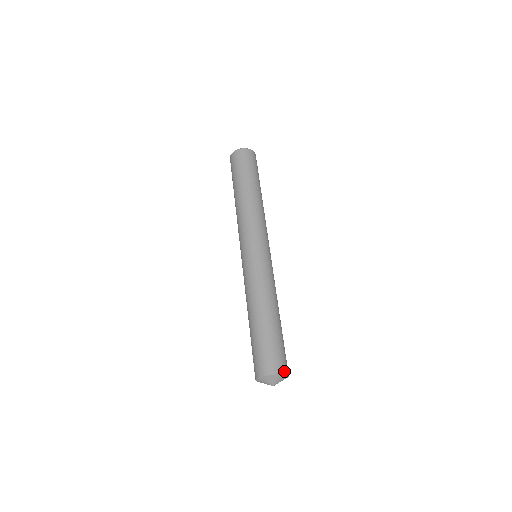
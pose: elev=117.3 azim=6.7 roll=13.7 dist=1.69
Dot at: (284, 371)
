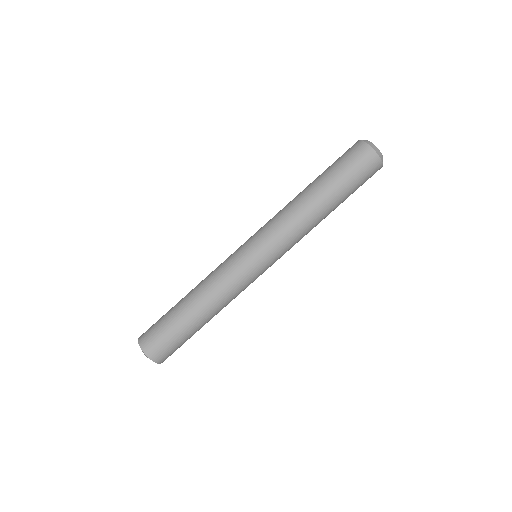
Dot at: (148, 352)
